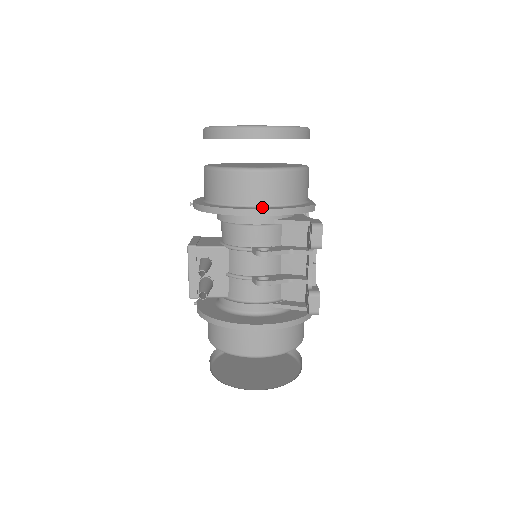
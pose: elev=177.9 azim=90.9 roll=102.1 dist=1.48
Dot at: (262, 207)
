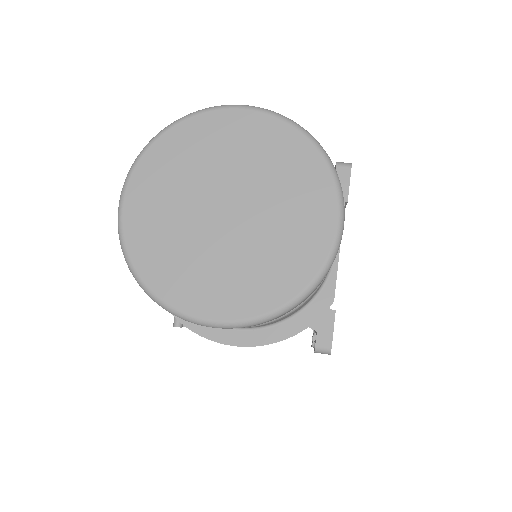
Dot at: (241, 330)
